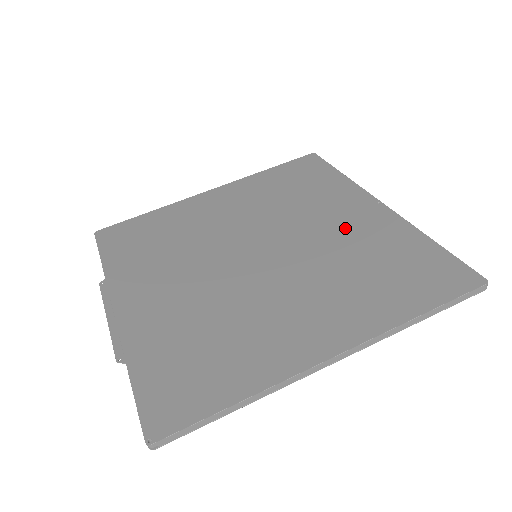
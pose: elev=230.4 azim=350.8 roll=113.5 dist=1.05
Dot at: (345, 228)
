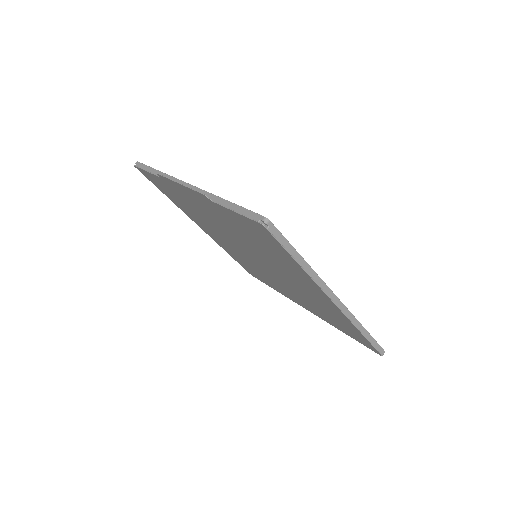
Dot at: occluded
